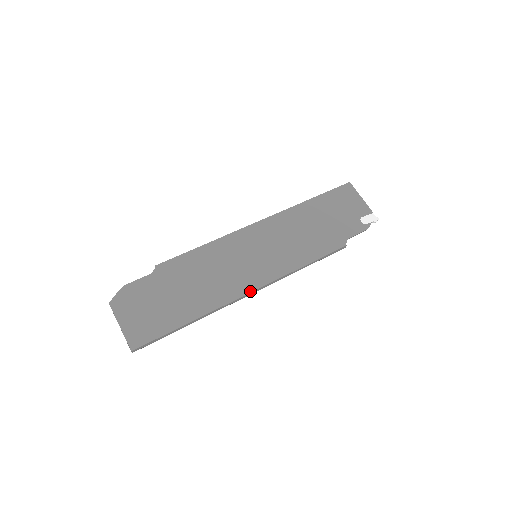
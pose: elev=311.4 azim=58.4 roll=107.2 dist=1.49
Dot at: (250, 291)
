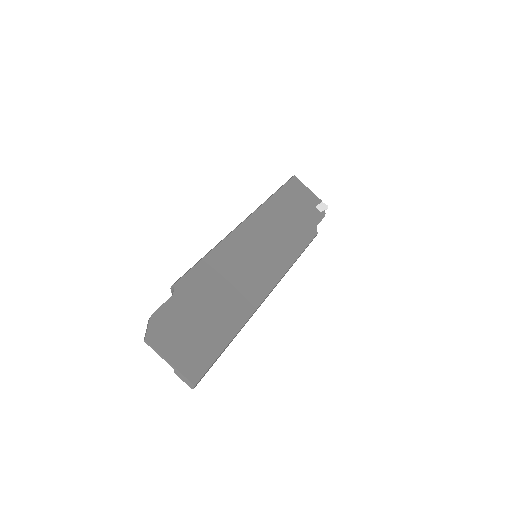
Dot at: (269, 291)
